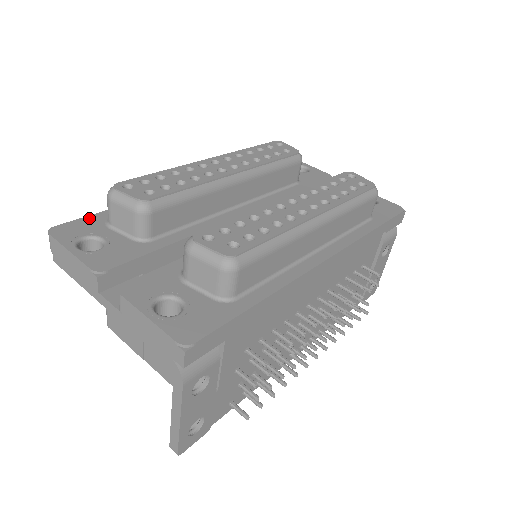
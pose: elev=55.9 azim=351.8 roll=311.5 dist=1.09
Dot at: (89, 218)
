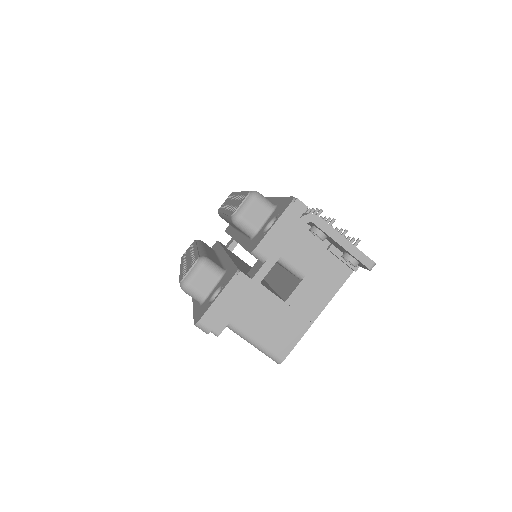
Dot at: (195, 314)
